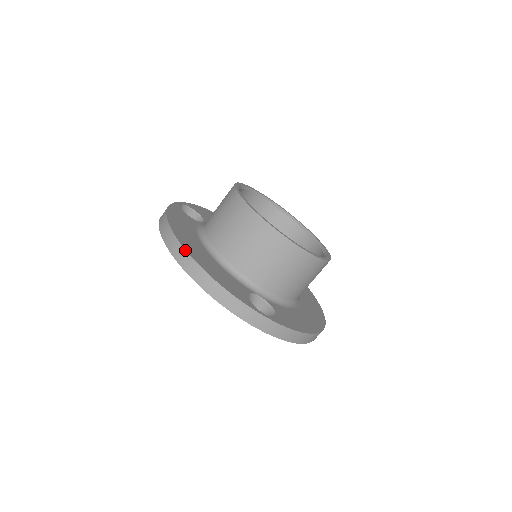
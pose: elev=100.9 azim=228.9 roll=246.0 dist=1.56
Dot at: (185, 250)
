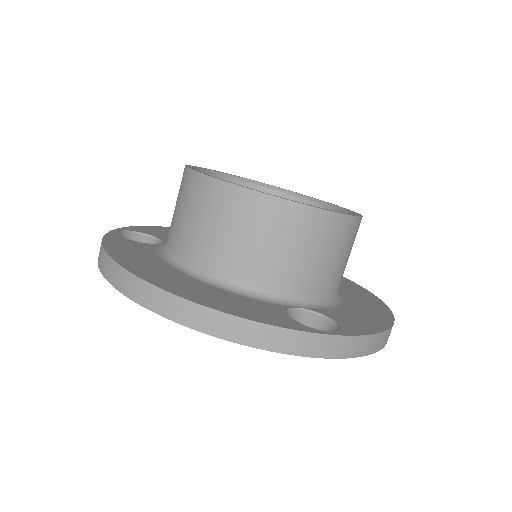
Dot at: (162, 290)
